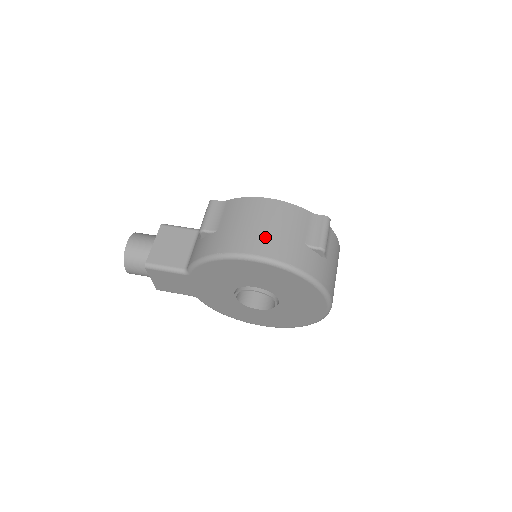
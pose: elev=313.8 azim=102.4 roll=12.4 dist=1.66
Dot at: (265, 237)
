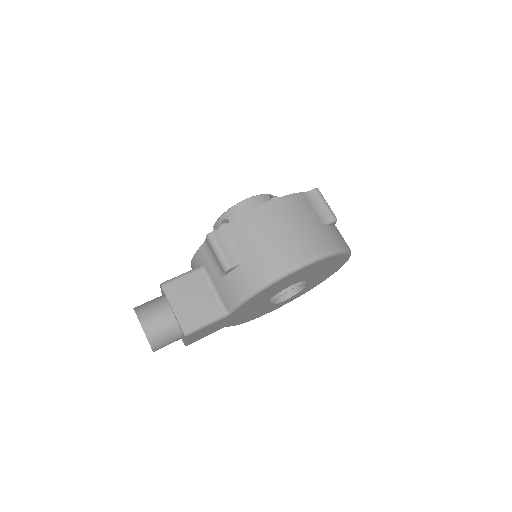
Dot at: (297, 240)
